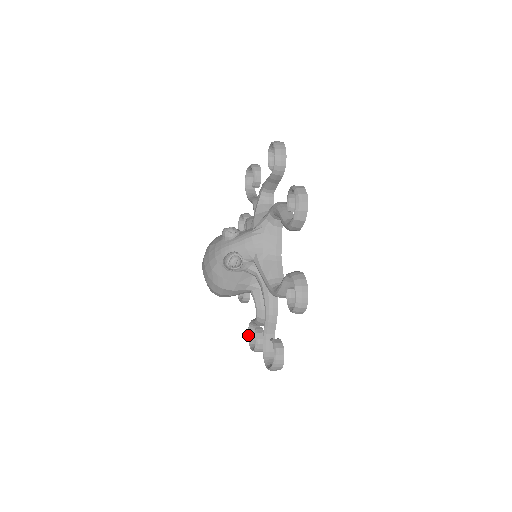
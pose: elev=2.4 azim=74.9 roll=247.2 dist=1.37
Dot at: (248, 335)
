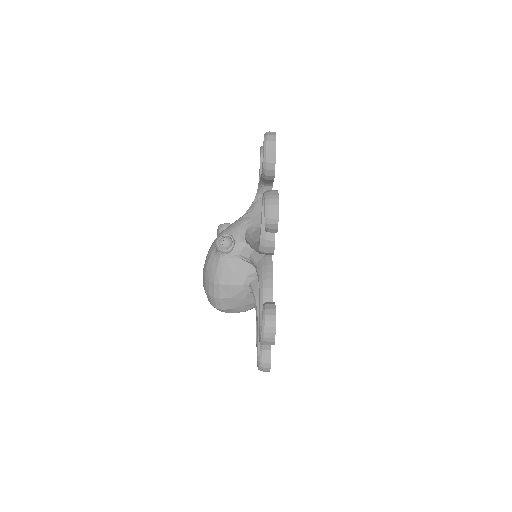
Dot at: (257, 359)
